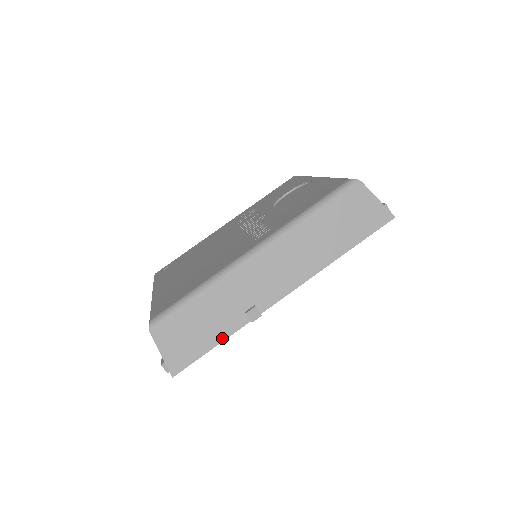
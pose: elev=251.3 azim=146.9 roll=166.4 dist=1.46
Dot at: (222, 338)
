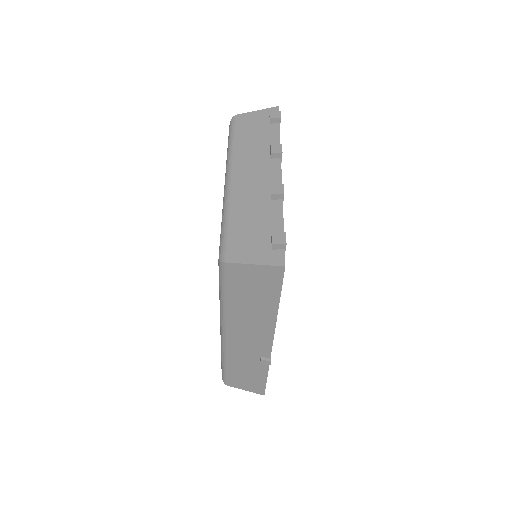
Dot at: (265, 375)
